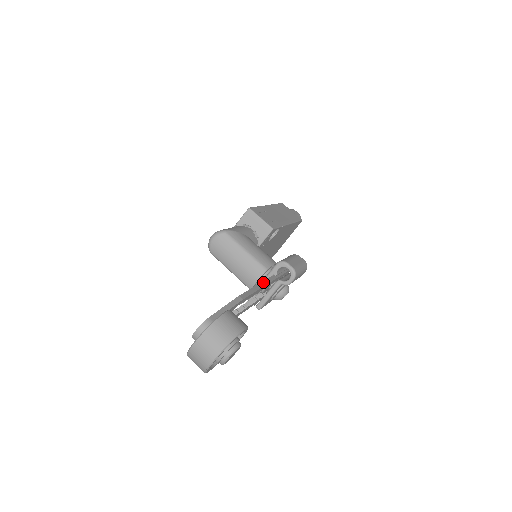
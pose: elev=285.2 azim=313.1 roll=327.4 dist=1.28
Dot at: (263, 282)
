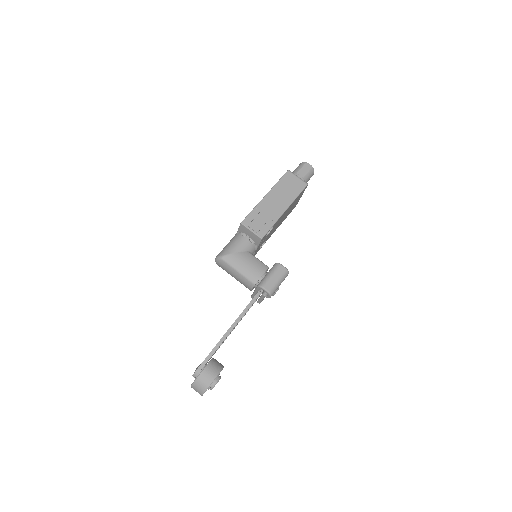
Dot at: (245, 310)
